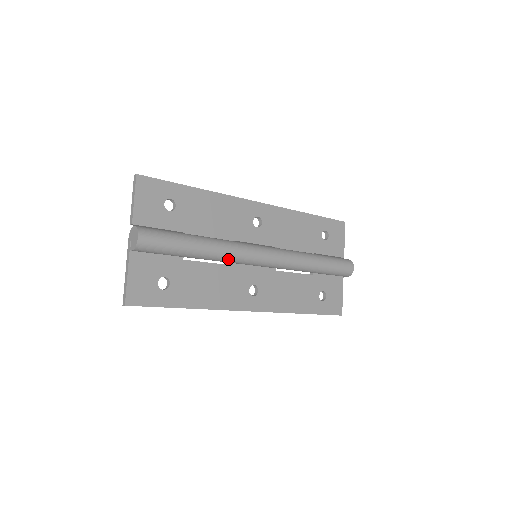
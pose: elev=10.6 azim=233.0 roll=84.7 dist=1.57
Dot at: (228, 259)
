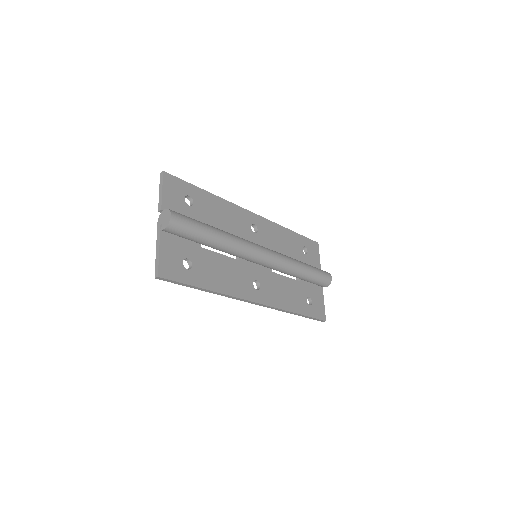
Dot at: (238, 250)
